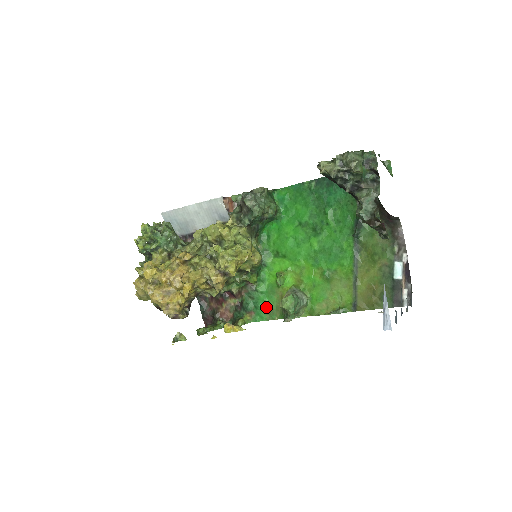
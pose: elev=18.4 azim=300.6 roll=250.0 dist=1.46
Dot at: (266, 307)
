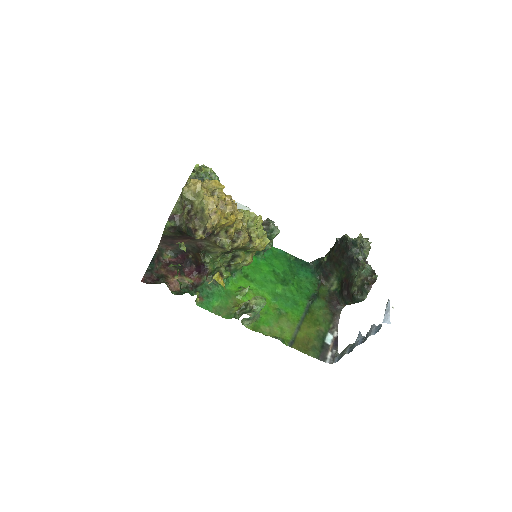
Dot at: (217, 302)
